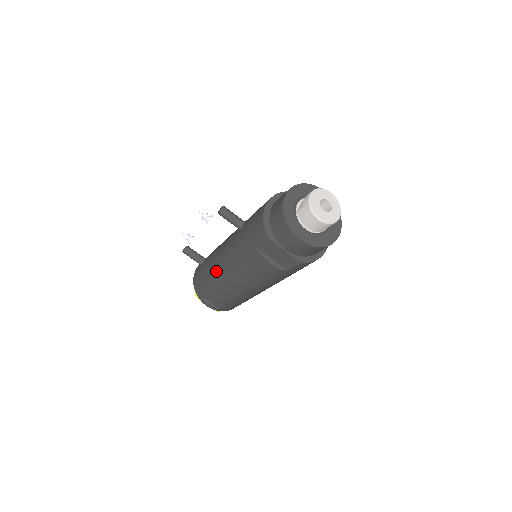
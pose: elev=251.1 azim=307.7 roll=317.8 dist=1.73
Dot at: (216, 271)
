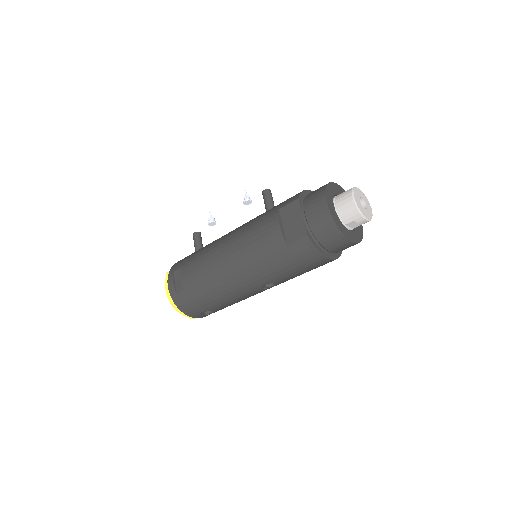
Dot at: (214, 242)
